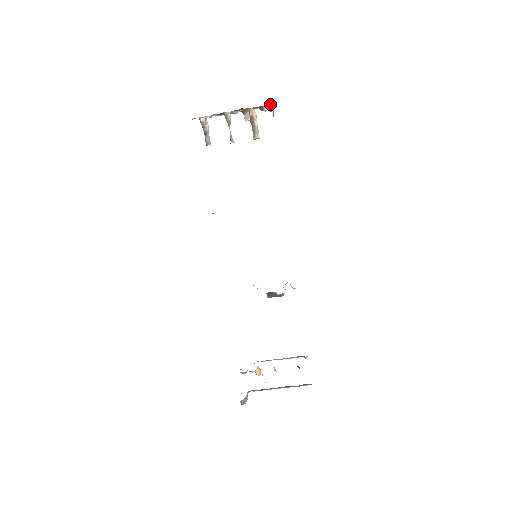
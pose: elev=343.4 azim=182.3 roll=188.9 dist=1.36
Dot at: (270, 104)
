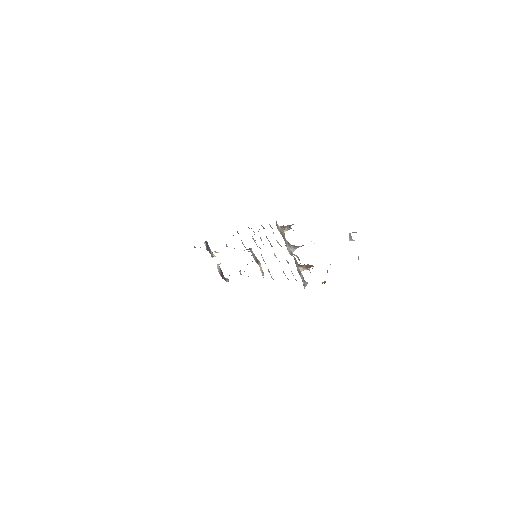
Dot at: occluded
